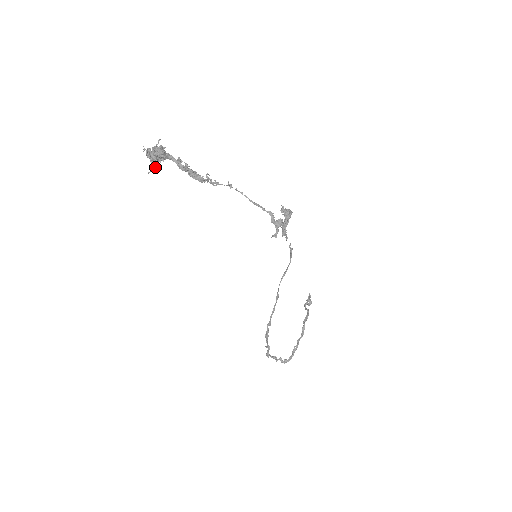
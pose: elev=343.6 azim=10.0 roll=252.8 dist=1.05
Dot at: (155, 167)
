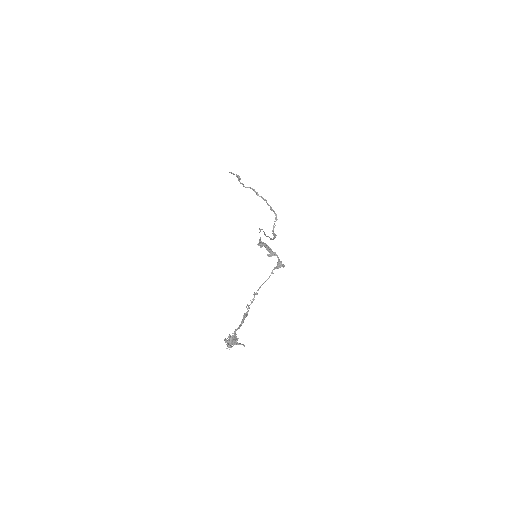
Dot at: (243, 345)
